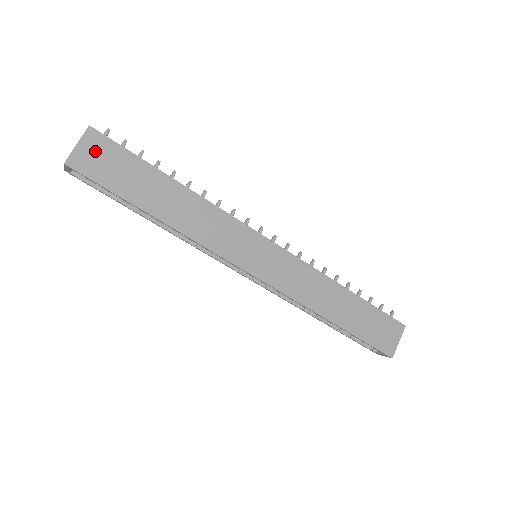
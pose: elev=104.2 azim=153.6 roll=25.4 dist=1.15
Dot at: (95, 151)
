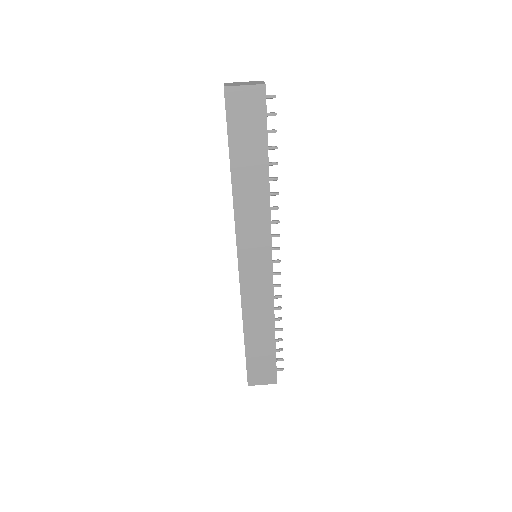
Dot at: (249, 101)
